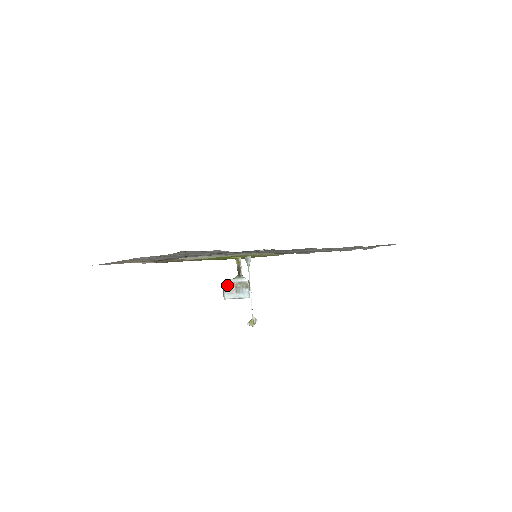
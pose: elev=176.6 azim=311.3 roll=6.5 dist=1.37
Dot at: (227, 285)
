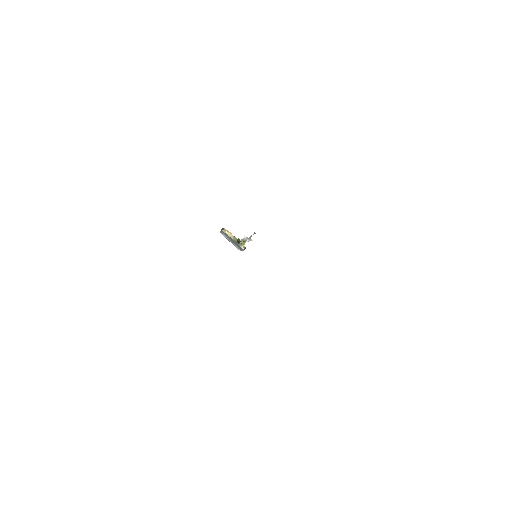
Dot at: (225, 234)
